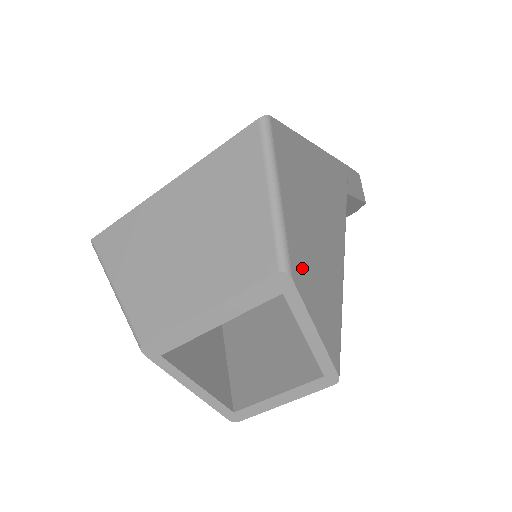
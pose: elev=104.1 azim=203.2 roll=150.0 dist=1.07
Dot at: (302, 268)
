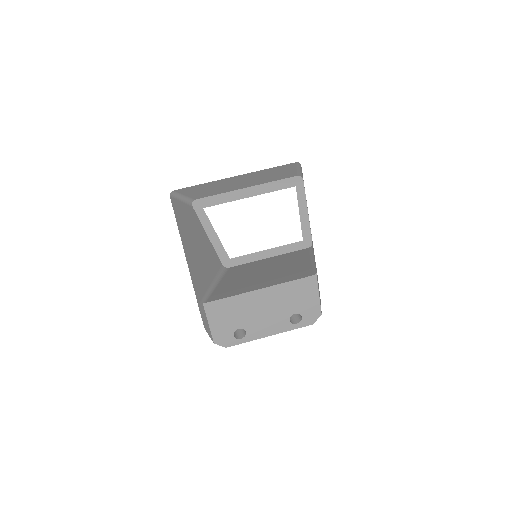
Dot at: occluded
